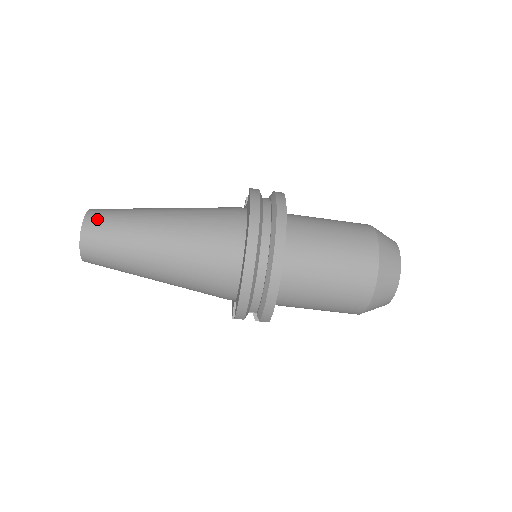
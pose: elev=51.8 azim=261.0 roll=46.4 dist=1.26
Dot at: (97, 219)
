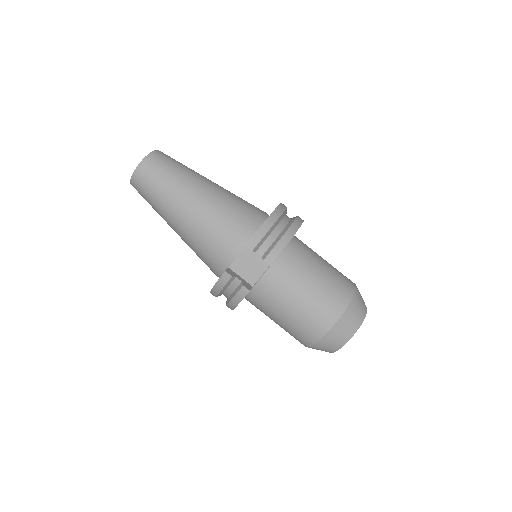
Dot at: occluded
